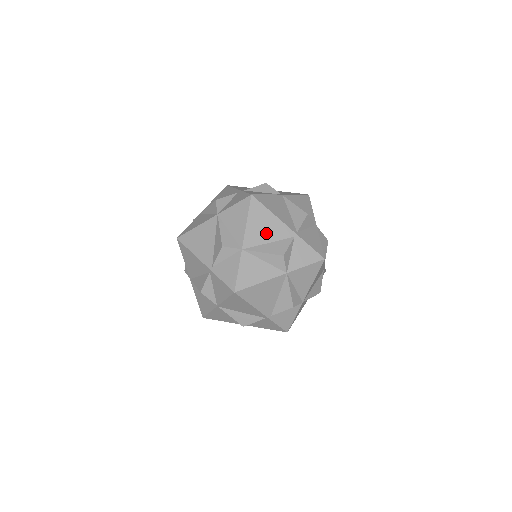
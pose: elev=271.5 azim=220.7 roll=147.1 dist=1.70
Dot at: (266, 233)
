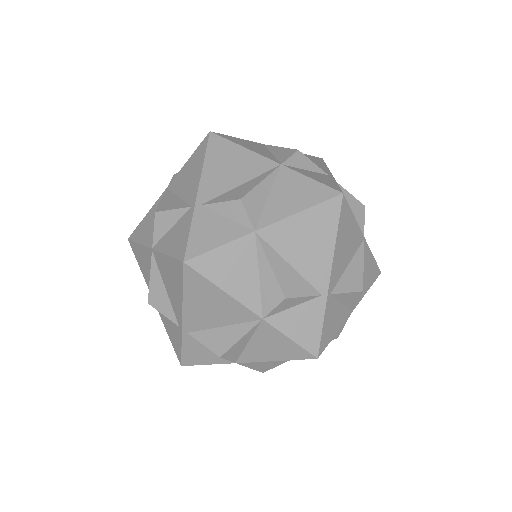
Dot at: occluded
